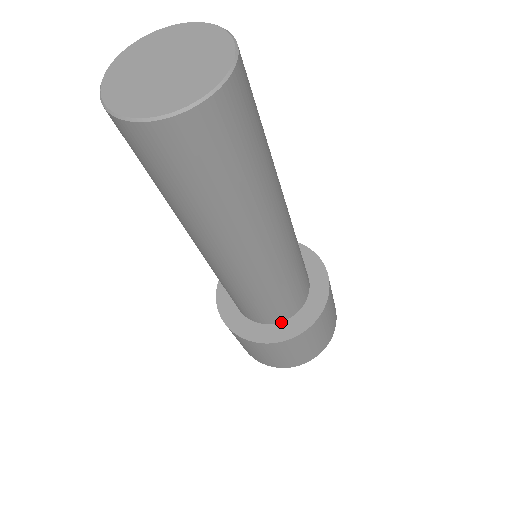
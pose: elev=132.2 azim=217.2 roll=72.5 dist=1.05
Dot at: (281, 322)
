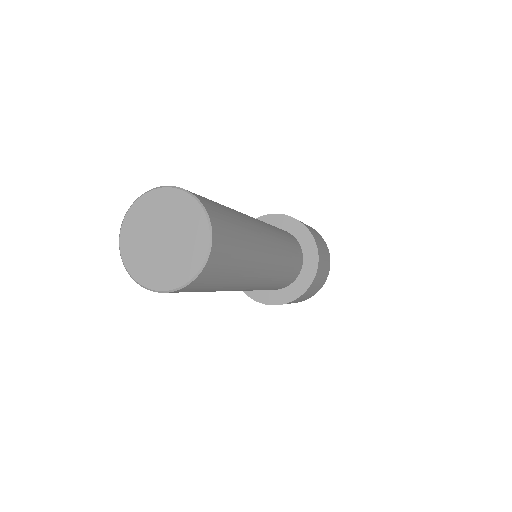
Dot at: (283, 288)
